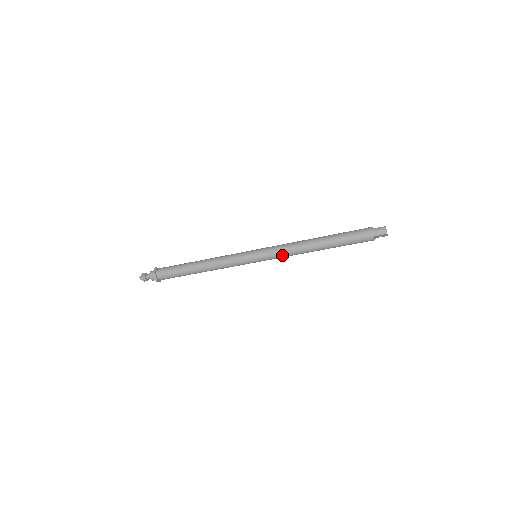
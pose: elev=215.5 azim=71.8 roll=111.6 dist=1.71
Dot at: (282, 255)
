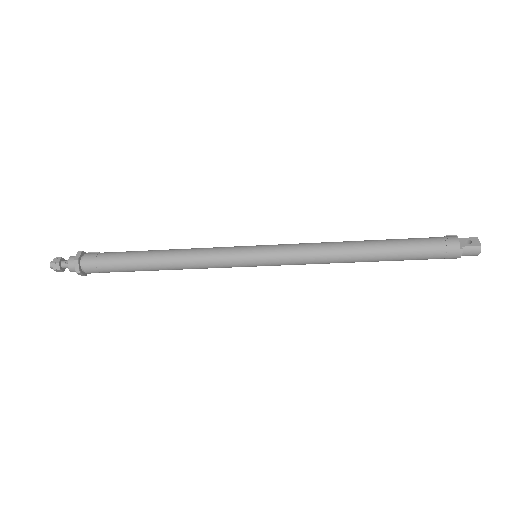
Dot at: (302, 264)
